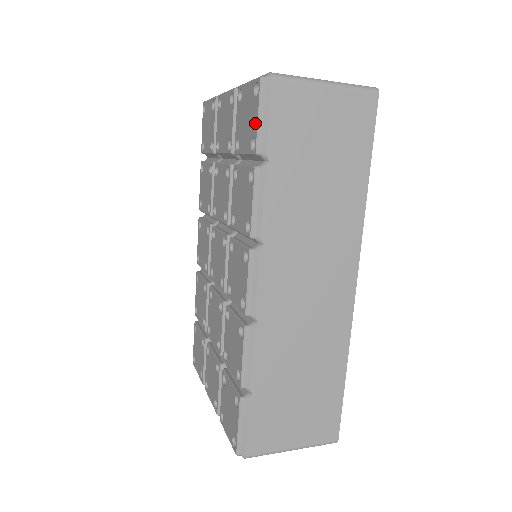
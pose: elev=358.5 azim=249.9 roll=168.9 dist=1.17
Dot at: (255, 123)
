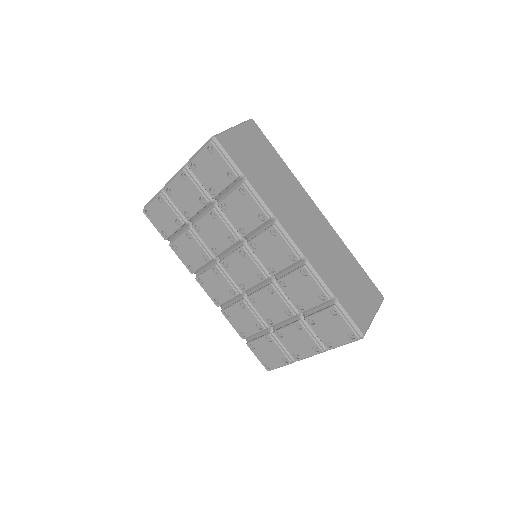
Dot at: (224, 165)
